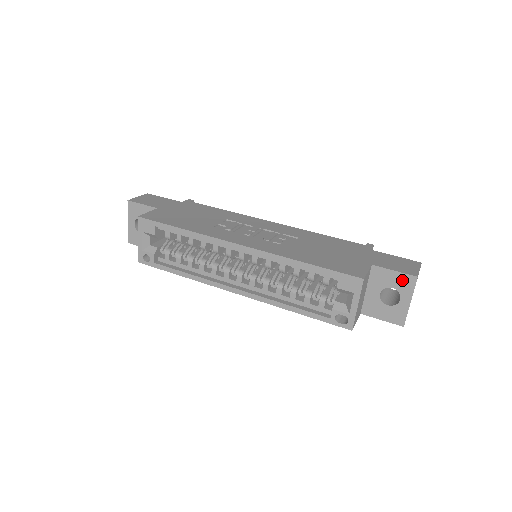
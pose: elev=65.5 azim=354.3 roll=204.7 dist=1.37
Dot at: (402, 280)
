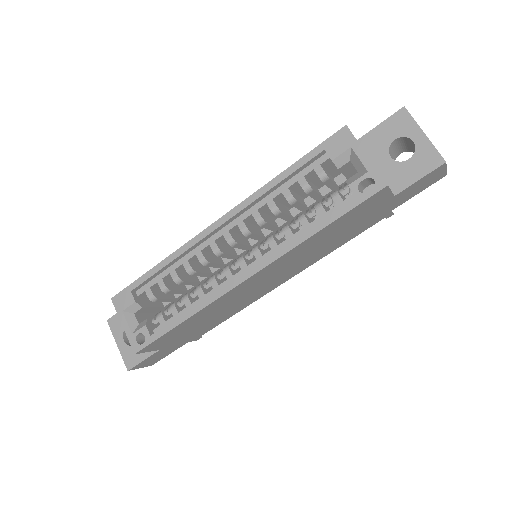
Dot at: (395, 124)
